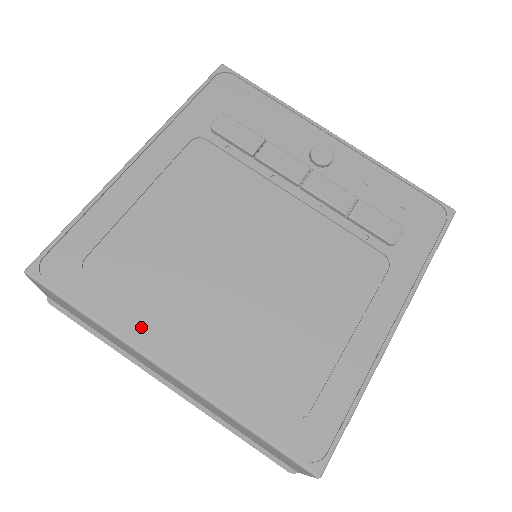
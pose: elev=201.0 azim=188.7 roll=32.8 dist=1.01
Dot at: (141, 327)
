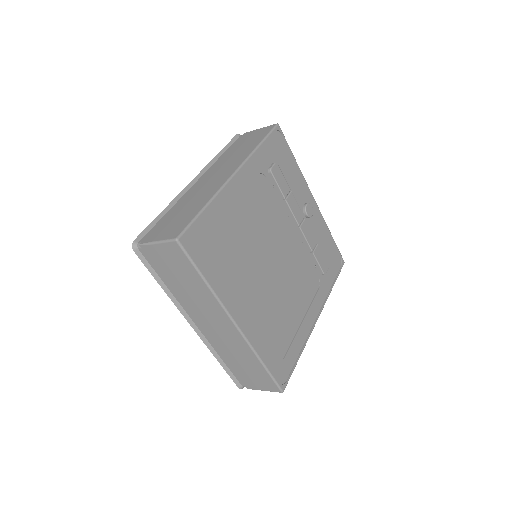
Dot at: (227, 295)
